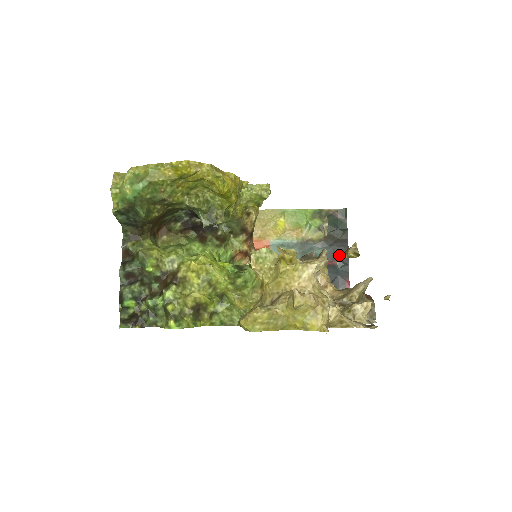
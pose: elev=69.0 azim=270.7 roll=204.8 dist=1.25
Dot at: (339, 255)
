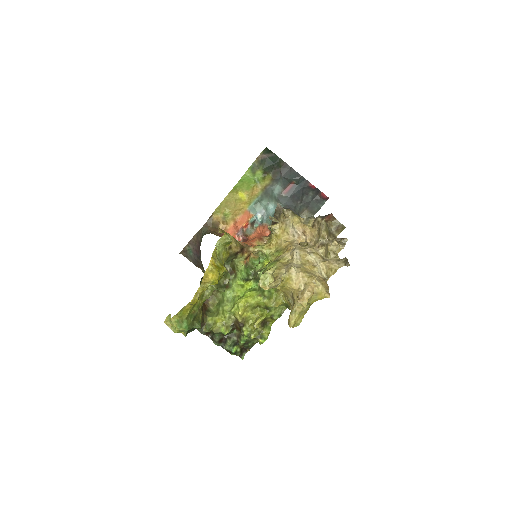
Dot at: (291, 177)
